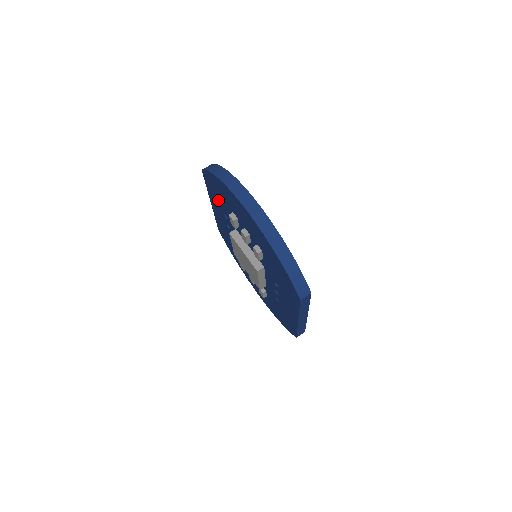
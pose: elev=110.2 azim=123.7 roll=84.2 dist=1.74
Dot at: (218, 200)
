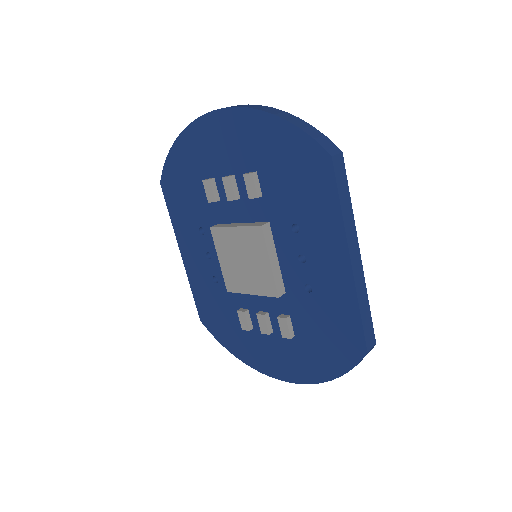
Dot at: (187, 208)
